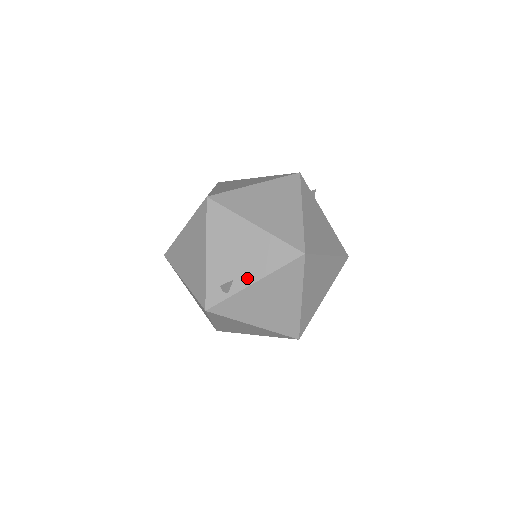
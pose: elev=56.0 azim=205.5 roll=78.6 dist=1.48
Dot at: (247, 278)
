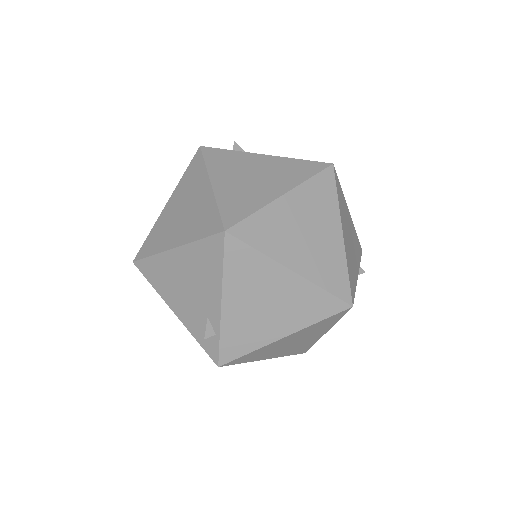
Dot at: (213, 305)
